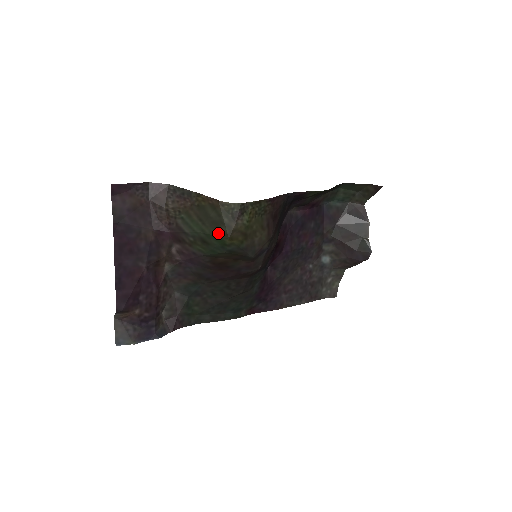
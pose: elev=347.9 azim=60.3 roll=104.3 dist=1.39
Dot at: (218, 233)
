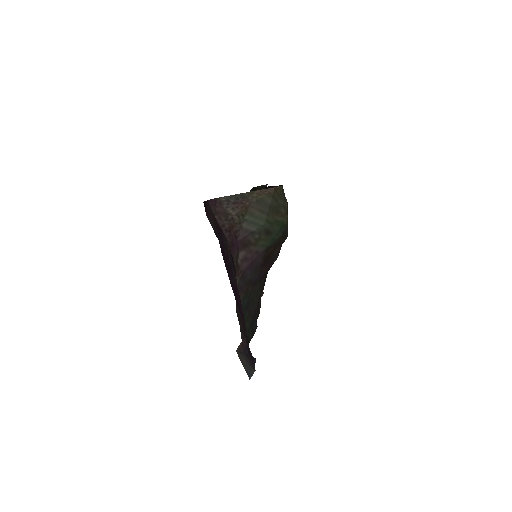
Dot at: (279, 217)
